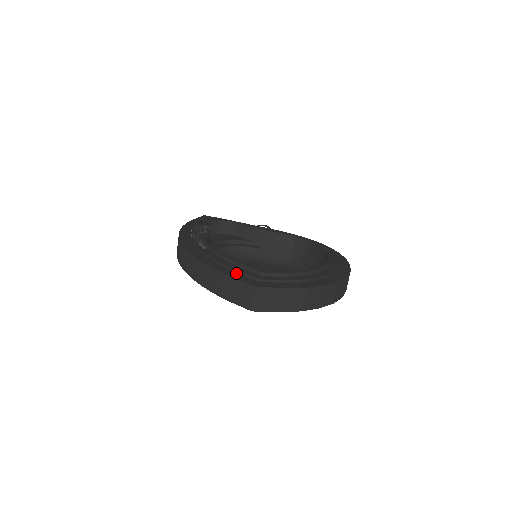
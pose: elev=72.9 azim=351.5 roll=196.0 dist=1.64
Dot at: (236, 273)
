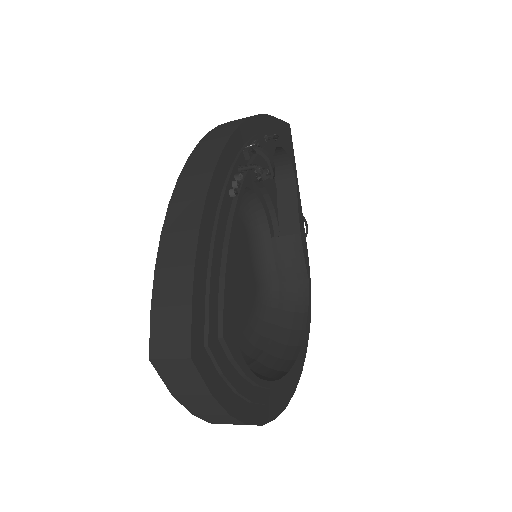
Dot at: (204, 296)
